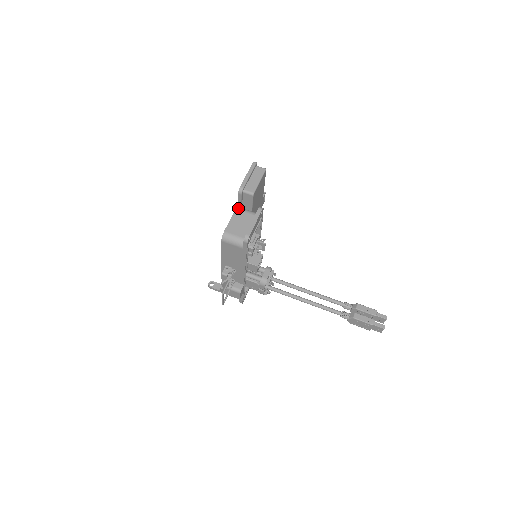
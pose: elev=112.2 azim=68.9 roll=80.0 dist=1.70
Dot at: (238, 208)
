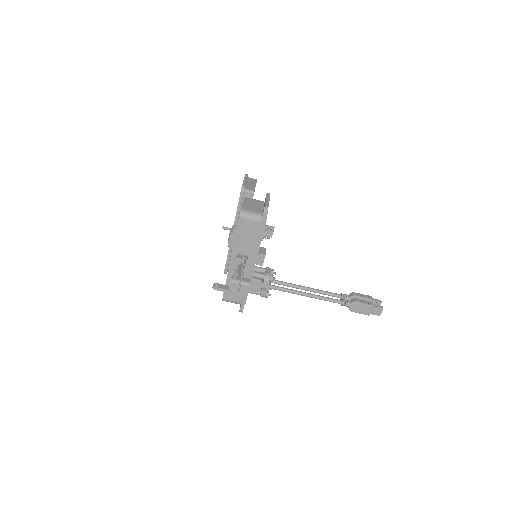
Dot at: (246, 197)
